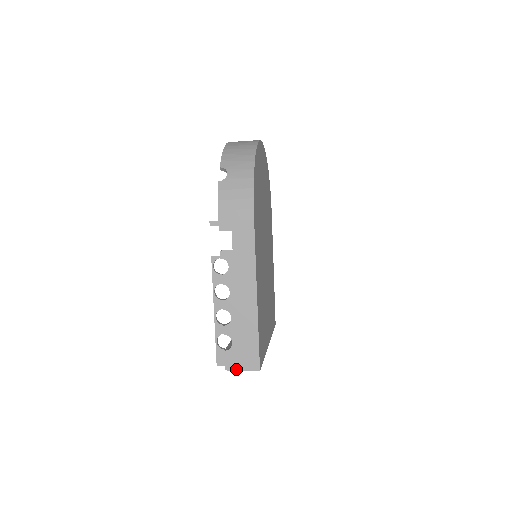
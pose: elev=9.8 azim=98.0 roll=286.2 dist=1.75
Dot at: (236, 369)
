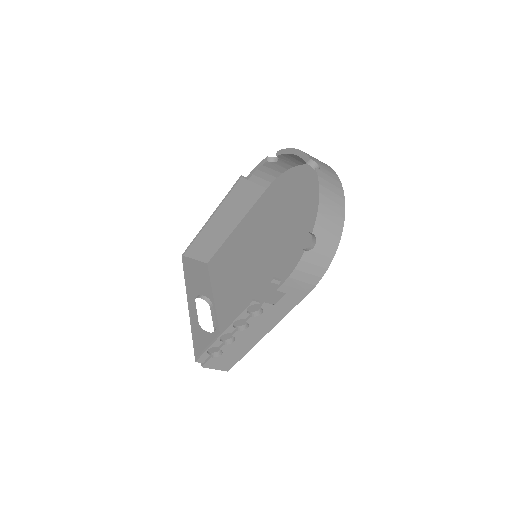
Dot at: (211, 368)
